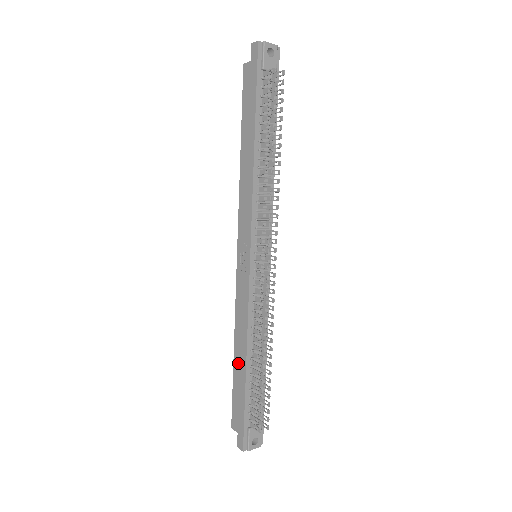
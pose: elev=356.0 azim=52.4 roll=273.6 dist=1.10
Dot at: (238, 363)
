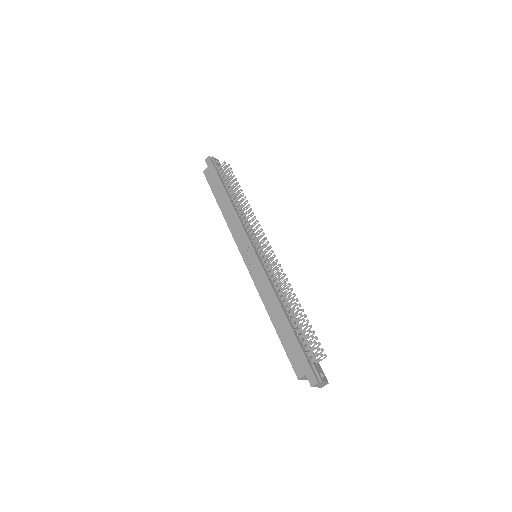
Dot at: (279, 323)
